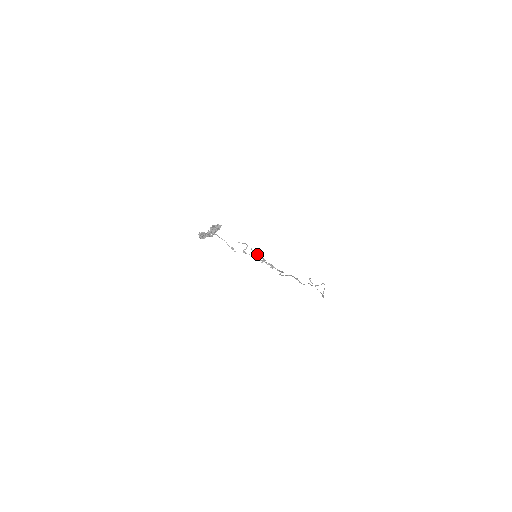
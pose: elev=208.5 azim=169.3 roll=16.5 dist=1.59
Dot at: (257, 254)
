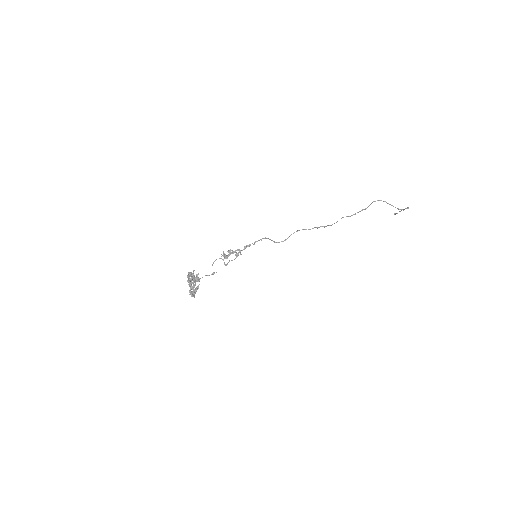
Dot at: (228, 254)
